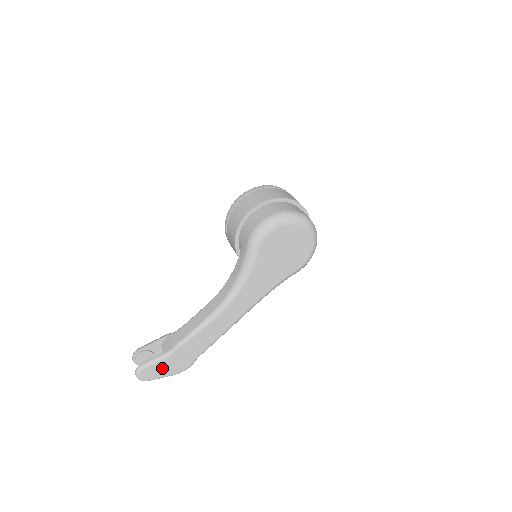
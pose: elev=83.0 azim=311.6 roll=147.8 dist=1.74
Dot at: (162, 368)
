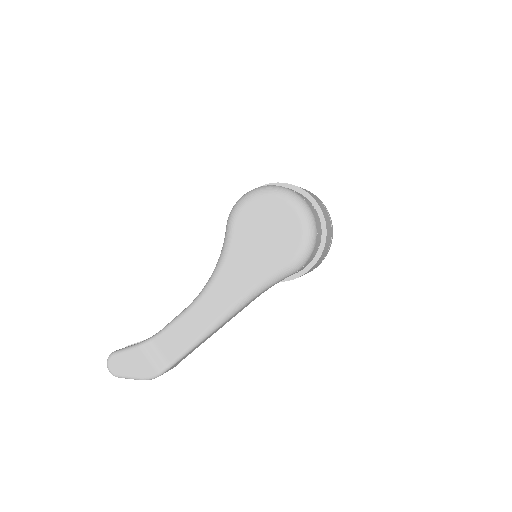
Dot at: (130, 363)
